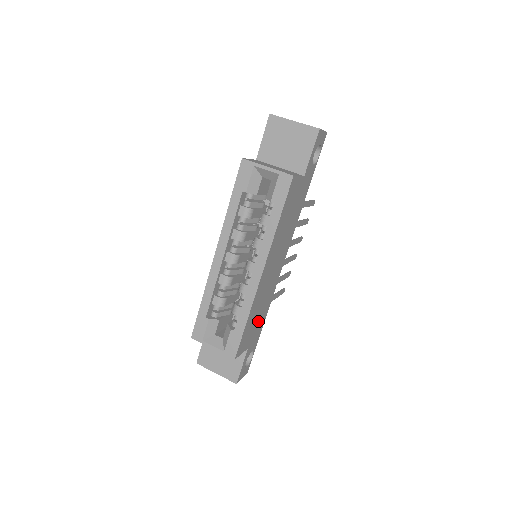
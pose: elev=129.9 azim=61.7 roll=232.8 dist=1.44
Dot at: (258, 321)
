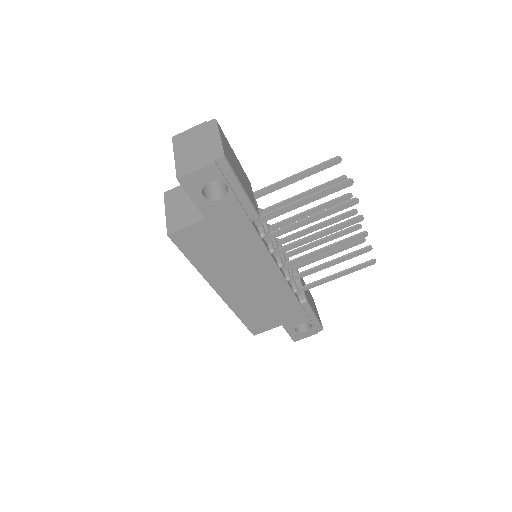
Dot at: (278, 310)
